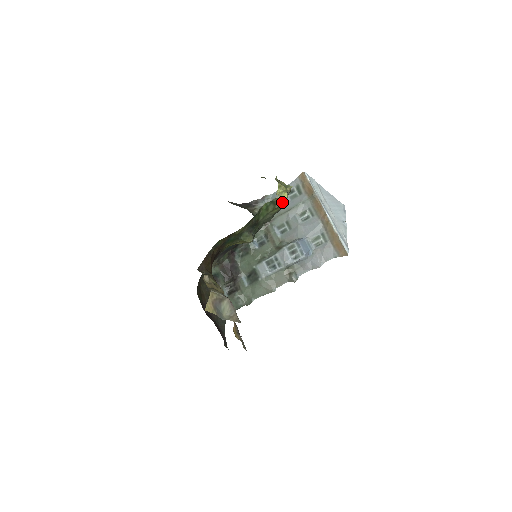
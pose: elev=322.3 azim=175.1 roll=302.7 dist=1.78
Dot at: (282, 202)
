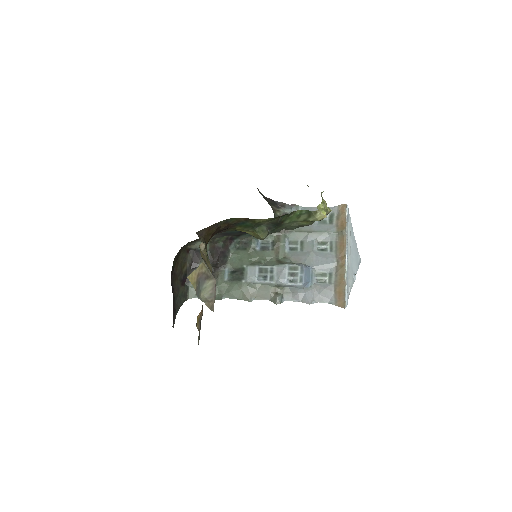
Dot at: (318, 218)
